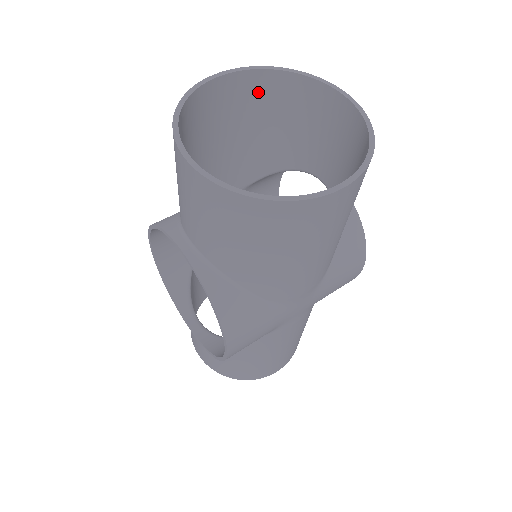
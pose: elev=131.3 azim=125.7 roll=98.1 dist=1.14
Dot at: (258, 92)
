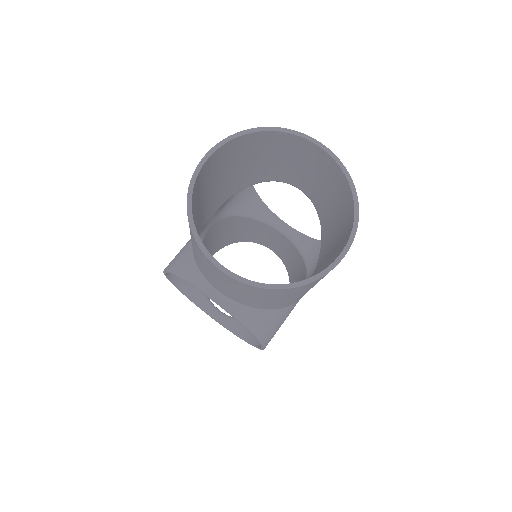
Dot at: (237, 149)
